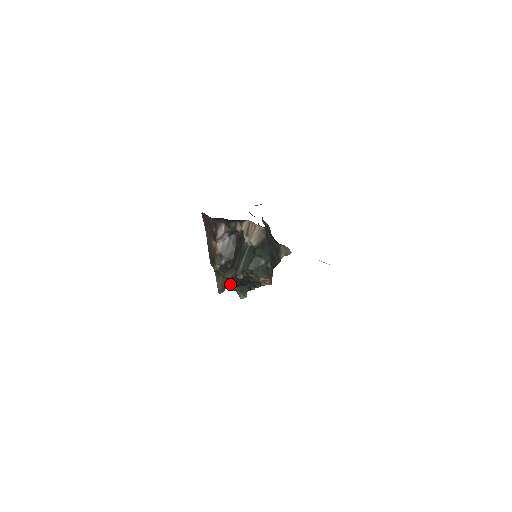
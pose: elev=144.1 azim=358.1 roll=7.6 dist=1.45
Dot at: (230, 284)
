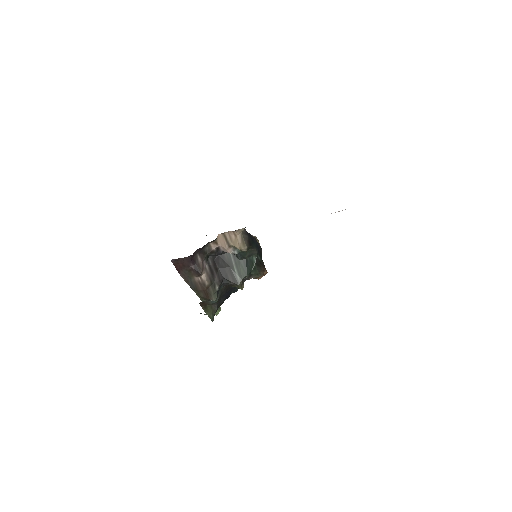
Dot at: (218, 306)
